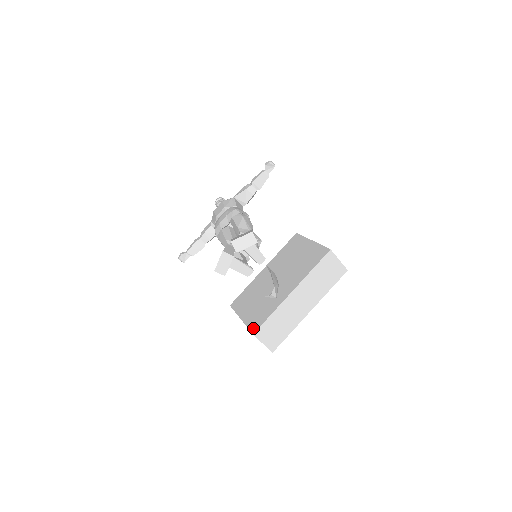
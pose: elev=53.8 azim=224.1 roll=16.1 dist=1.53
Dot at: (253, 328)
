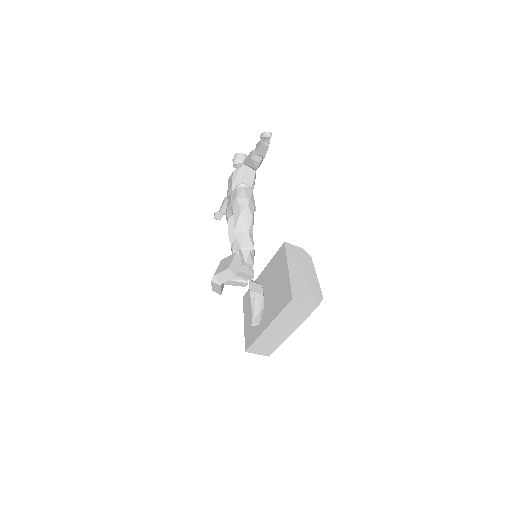
Dot at: (246, 345)
